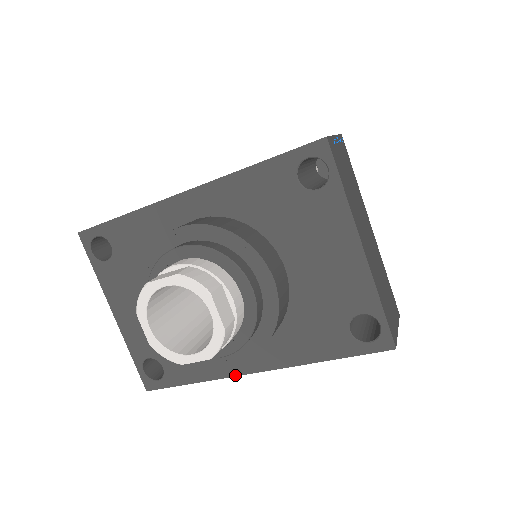
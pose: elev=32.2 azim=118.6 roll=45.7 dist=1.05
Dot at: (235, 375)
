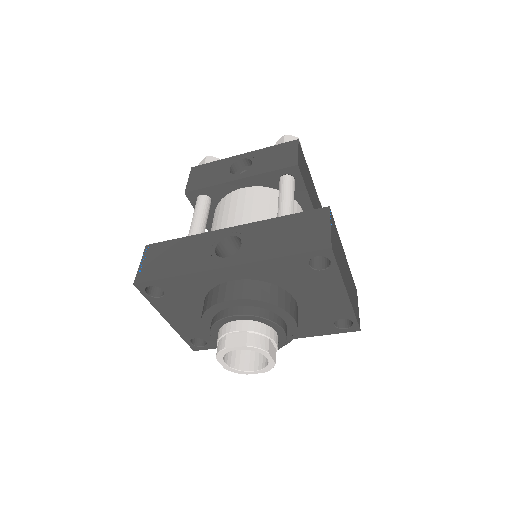
Dot at: occluded
